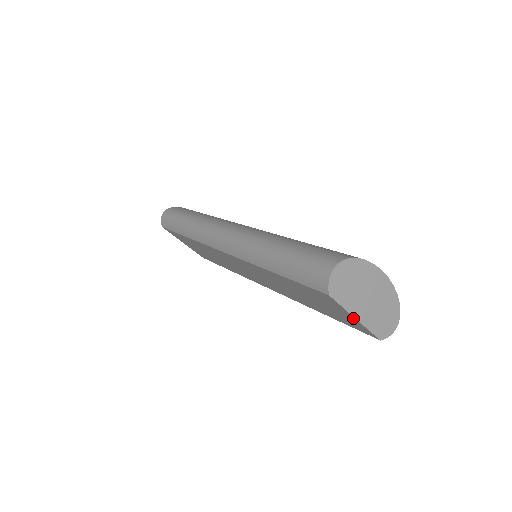
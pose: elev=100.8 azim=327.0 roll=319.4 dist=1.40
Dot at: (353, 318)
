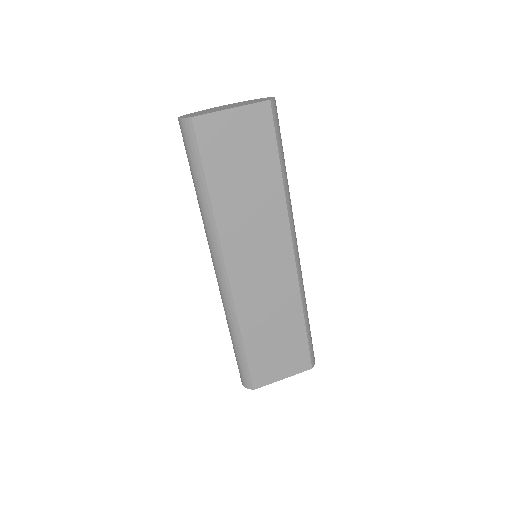
Dot at: (233, 113)
